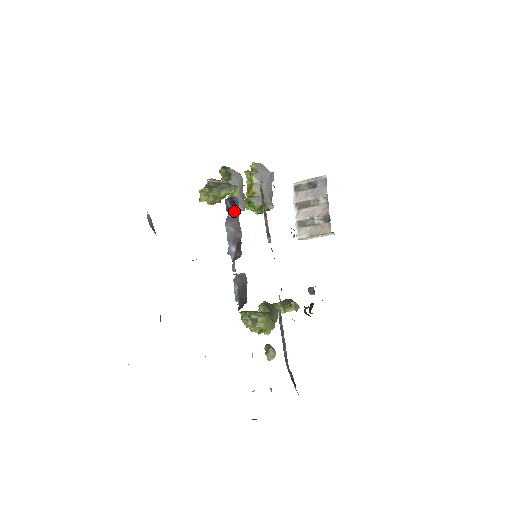
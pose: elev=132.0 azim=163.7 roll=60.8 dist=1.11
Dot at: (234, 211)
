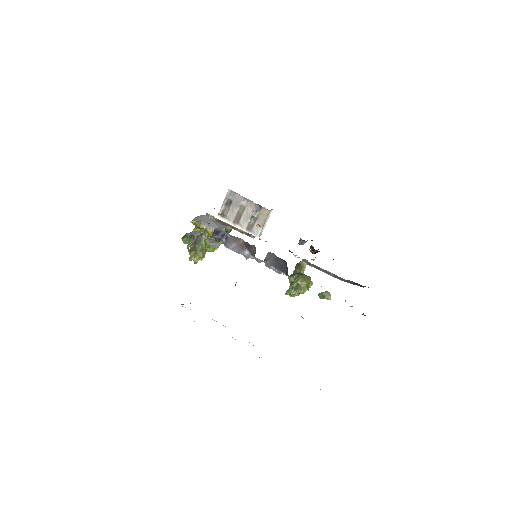
Dot at: (223, 236)
